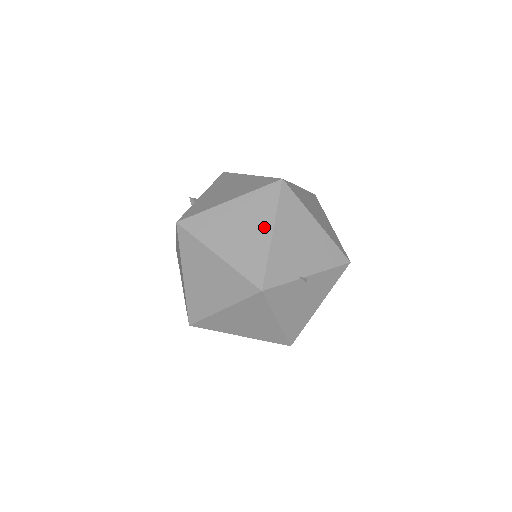
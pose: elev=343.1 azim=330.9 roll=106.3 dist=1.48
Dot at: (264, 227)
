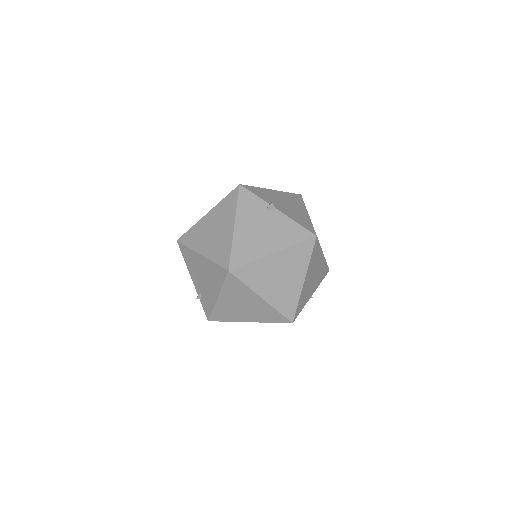
Dot at: occluded
